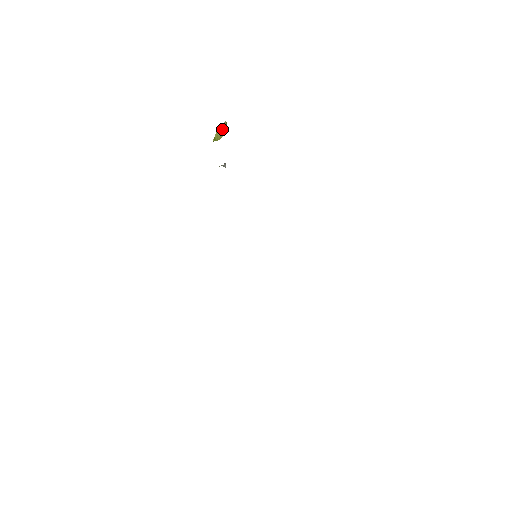
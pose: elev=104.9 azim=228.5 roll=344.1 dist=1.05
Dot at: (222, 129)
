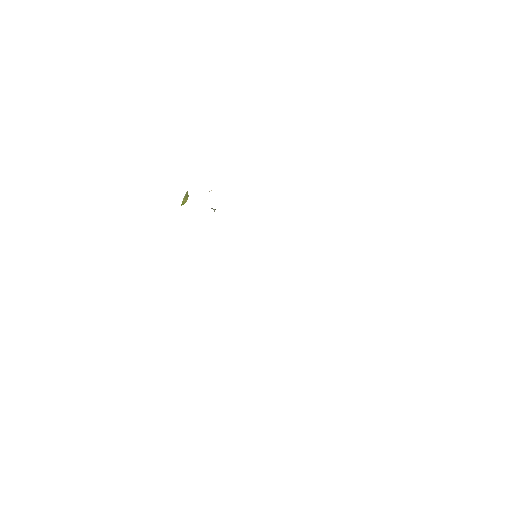
Dot at: (186, 196)
